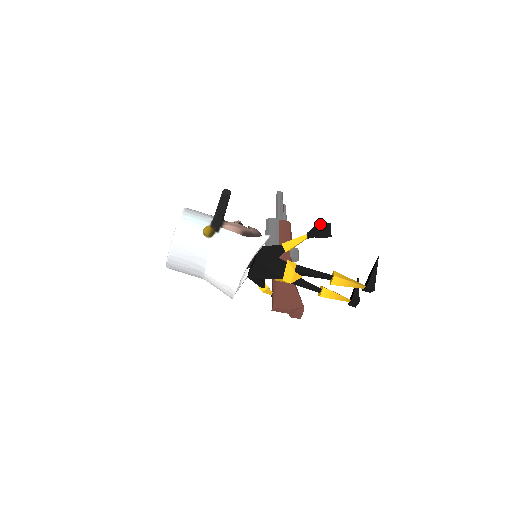
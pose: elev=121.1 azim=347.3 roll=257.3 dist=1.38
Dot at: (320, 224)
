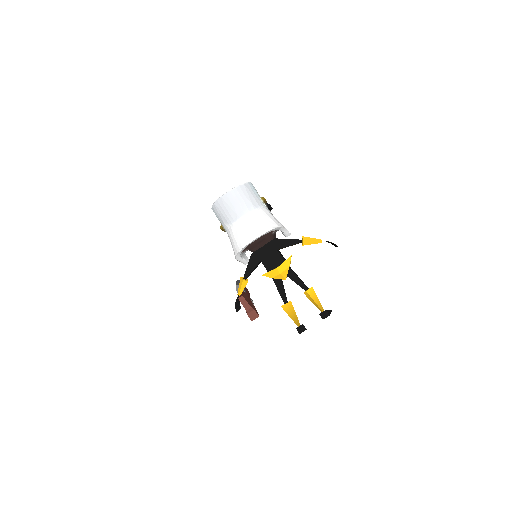
Dot at: occluded
